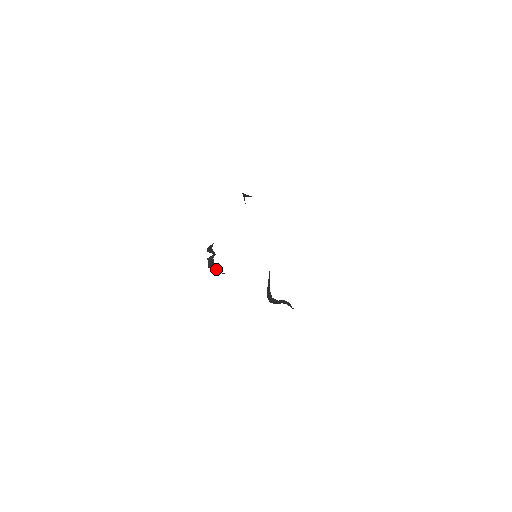
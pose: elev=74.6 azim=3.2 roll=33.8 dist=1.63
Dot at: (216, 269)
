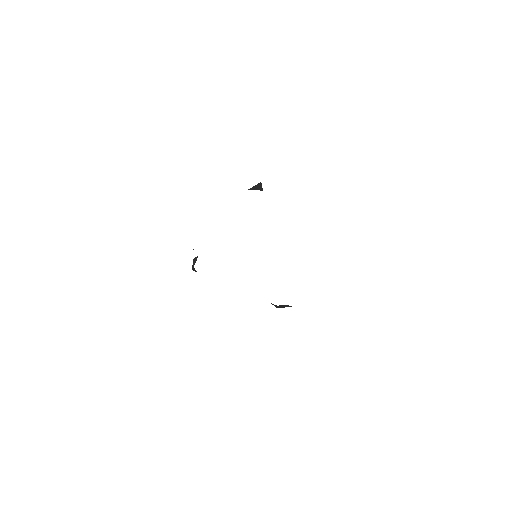
Dot at: occluded
